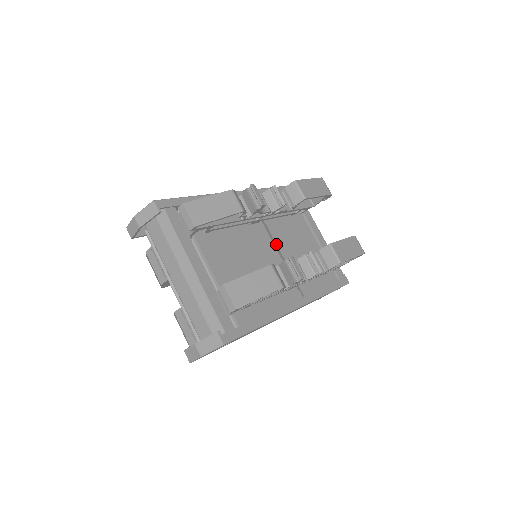
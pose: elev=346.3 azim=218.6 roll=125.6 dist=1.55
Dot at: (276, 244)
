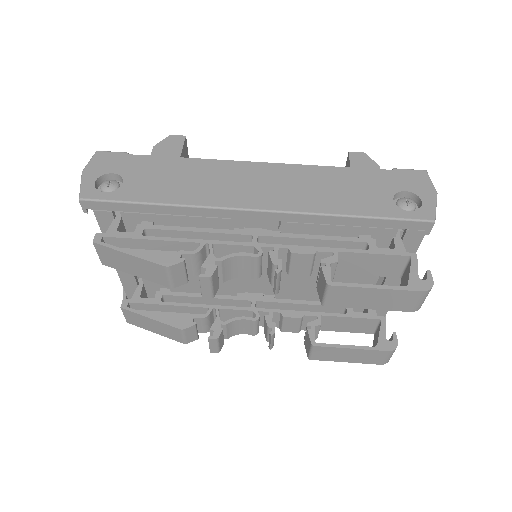
Dot at: occluded
